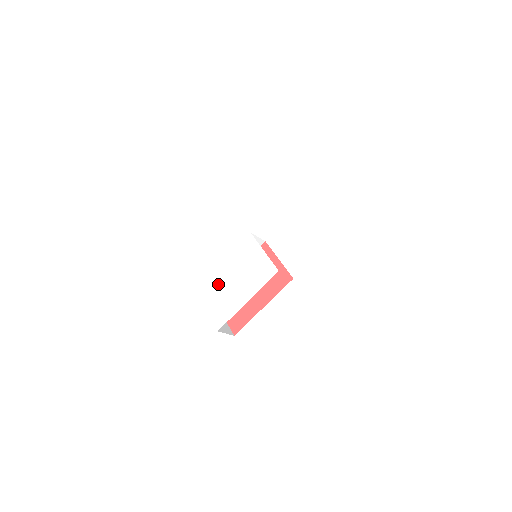
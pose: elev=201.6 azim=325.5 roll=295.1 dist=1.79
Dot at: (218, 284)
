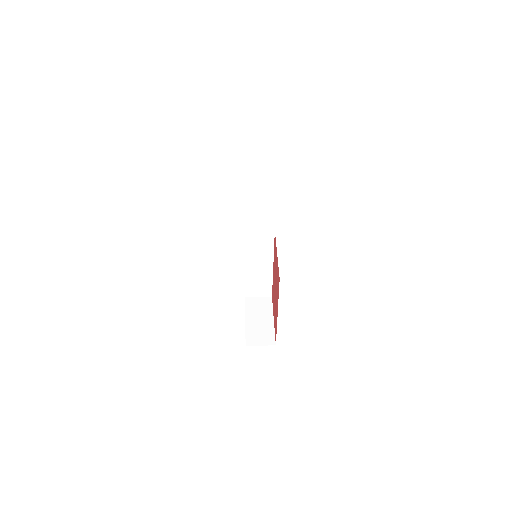
Dot at: occluded
